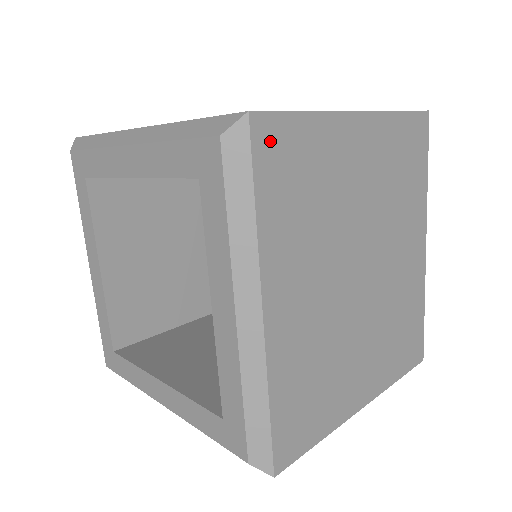
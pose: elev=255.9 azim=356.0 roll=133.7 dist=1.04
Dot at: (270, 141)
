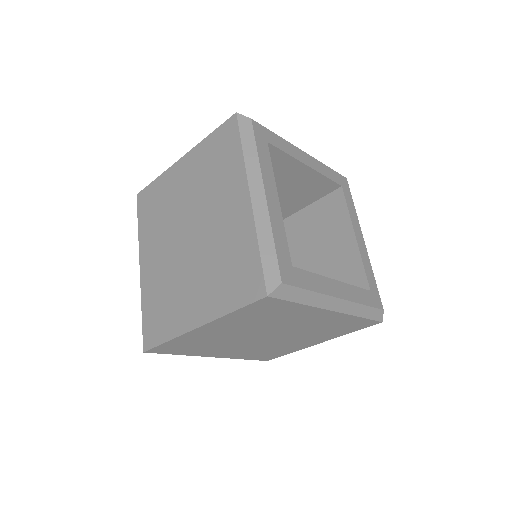
Dot at: (161, 350)
